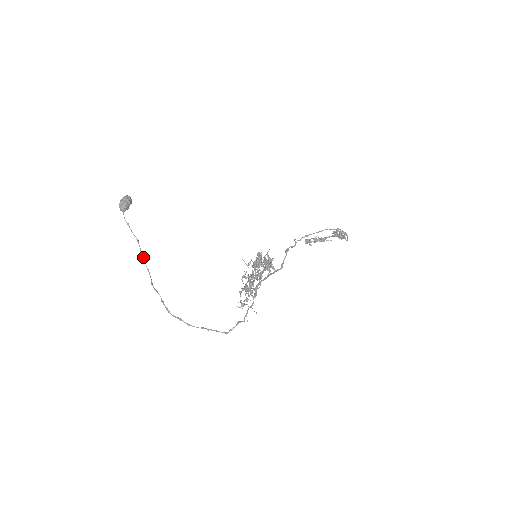
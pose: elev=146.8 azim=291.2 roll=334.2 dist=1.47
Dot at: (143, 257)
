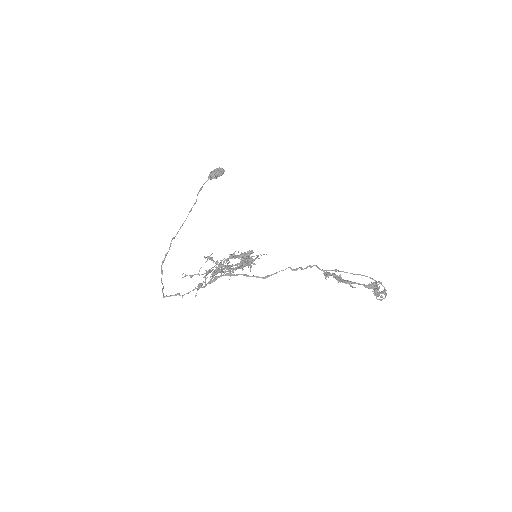
Dot at: occluded
